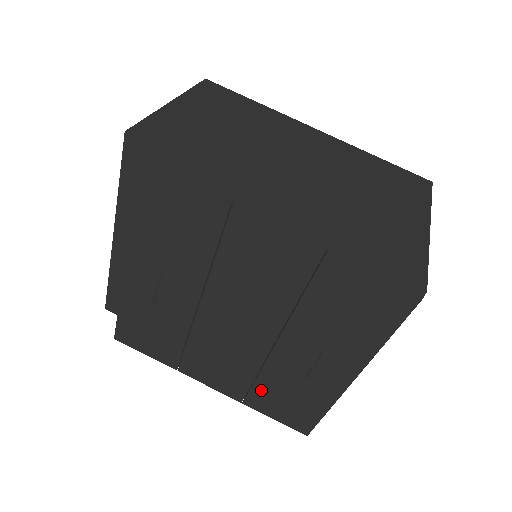
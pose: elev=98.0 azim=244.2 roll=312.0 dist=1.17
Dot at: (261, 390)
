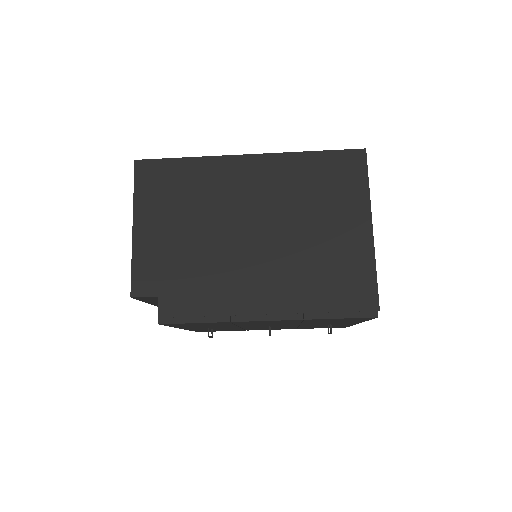
Dot at: occluded
